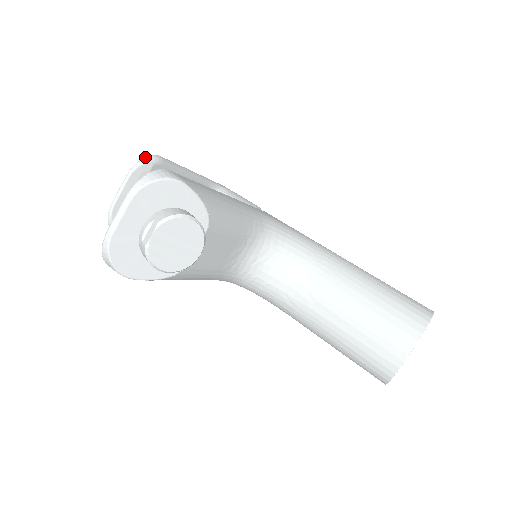
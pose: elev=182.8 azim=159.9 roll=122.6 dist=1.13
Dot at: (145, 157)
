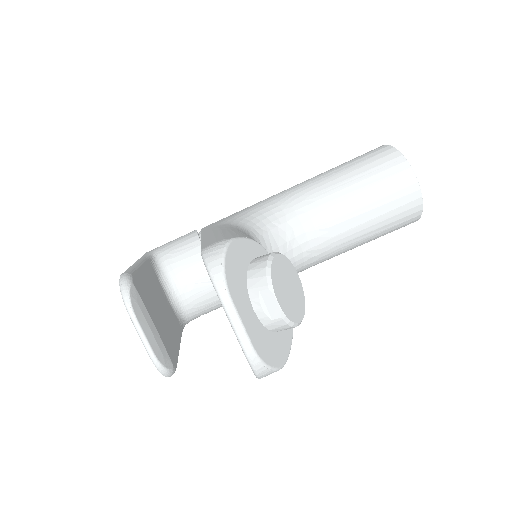
Dot at: (121, 287)
